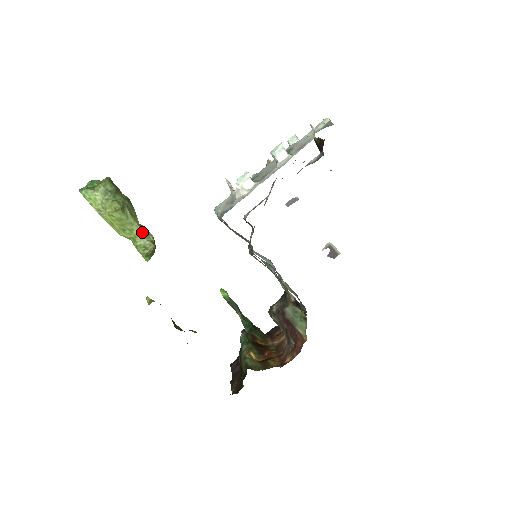
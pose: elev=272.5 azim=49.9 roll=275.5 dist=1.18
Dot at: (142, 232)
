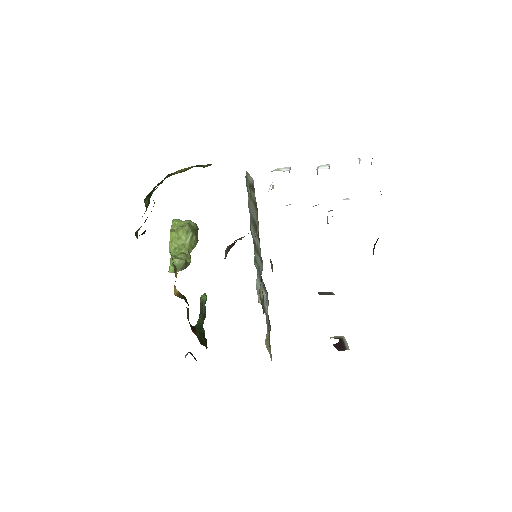
Dot at: (186, 254)
